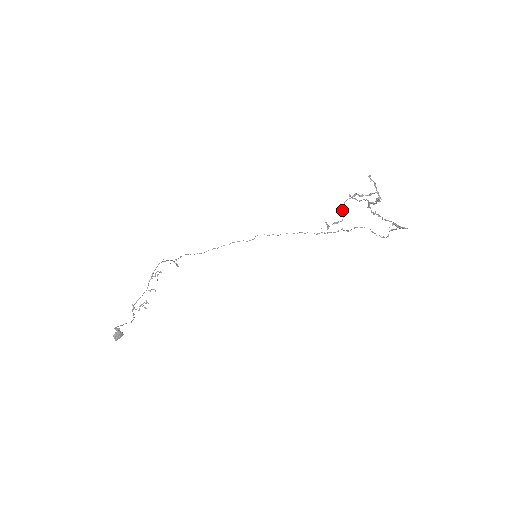
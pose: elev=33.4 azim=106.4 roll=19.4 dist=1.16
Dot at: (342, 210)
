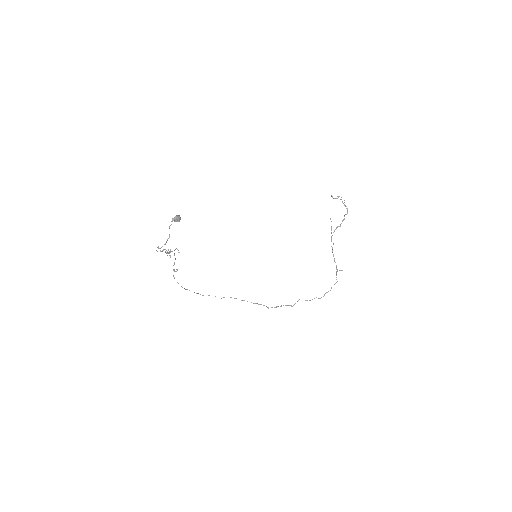
Dot at: (338, 196)
